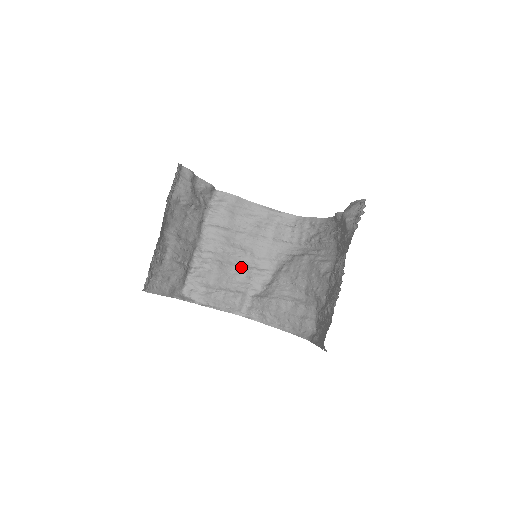
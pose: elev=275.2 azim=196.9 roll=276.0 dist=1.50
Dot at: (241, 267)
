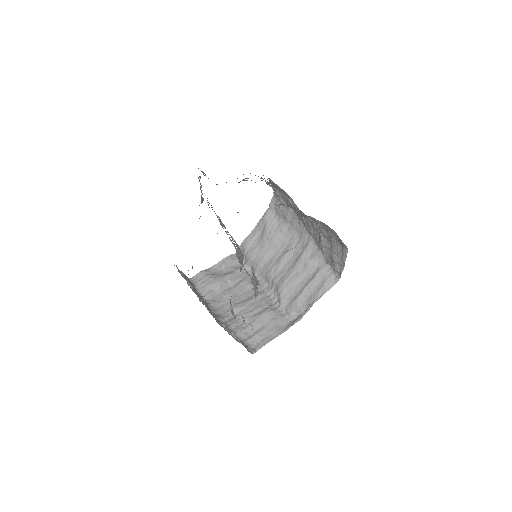
Dot at: (297, 261)
